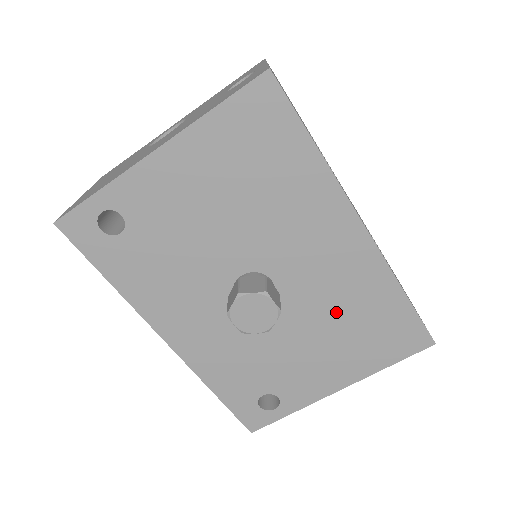
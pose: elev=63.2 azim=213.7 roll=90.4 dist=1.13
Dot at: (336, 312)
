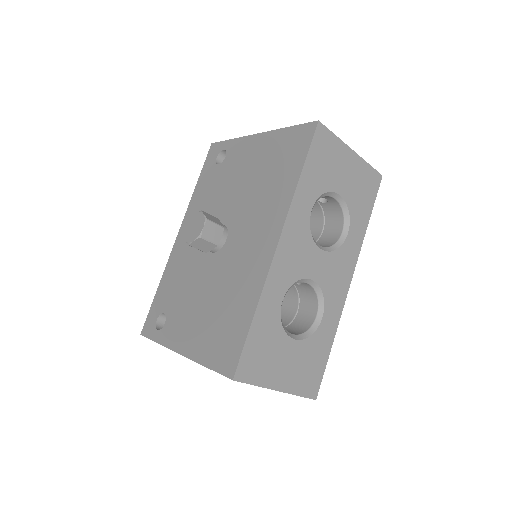
Dot at: (225, 291)
